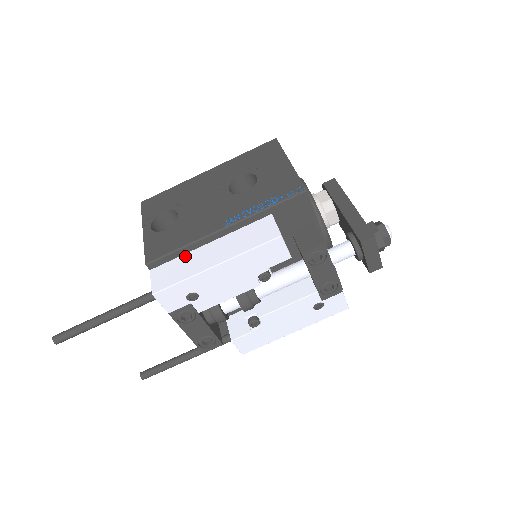
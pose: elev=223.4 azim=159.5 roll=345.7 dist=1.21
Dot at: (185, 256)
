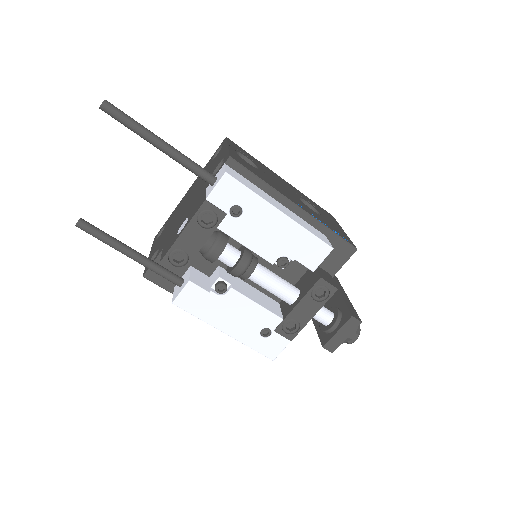
Dot at: (257, 187)
